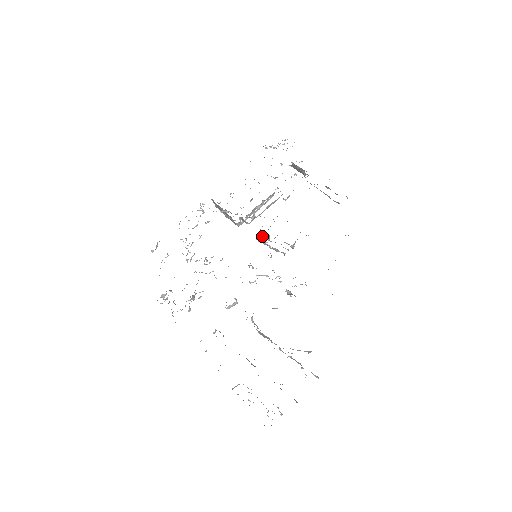
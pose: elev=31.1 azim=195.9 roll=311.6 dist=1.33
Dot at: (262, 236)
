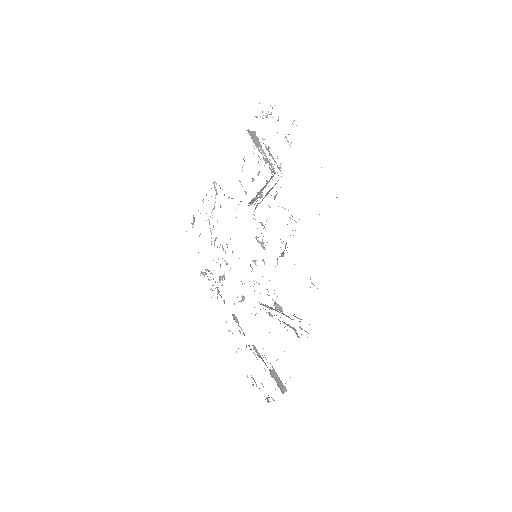
Dot at: (258, 237)
